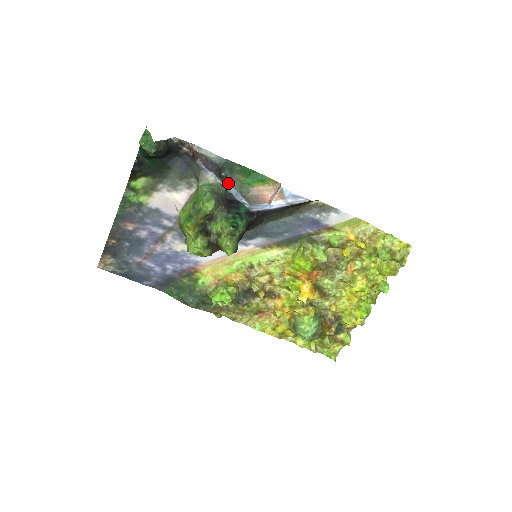
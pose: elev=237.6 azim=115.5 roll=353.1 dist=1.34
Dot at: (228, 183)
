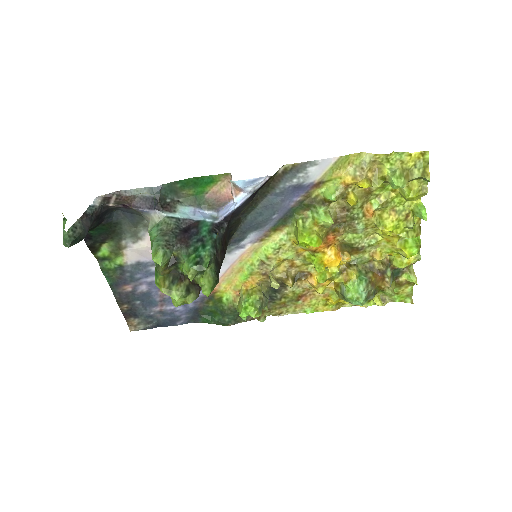
Dot at: (178, 207)
